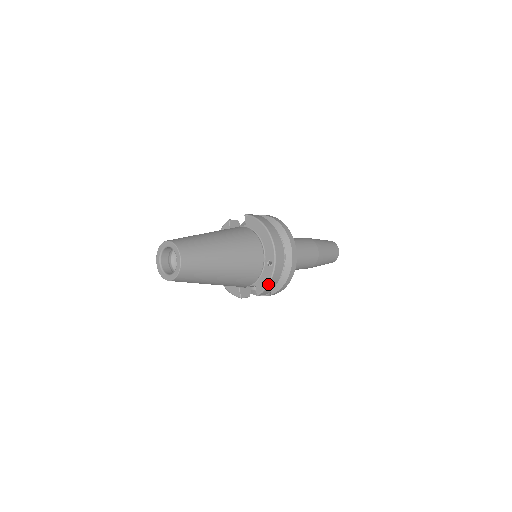
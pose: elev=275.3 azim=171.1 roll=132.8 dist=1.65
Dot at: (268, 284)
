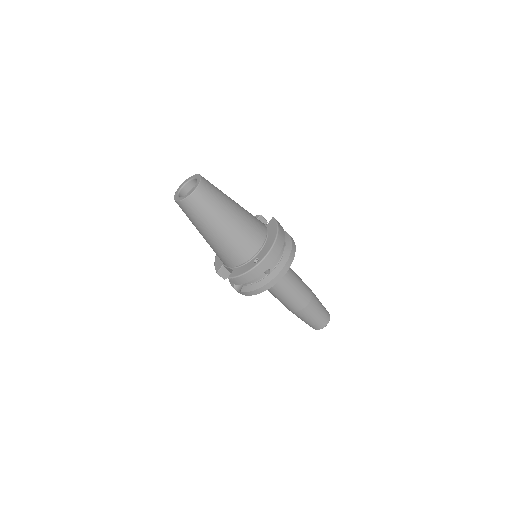
Dot at: (242, 274)
